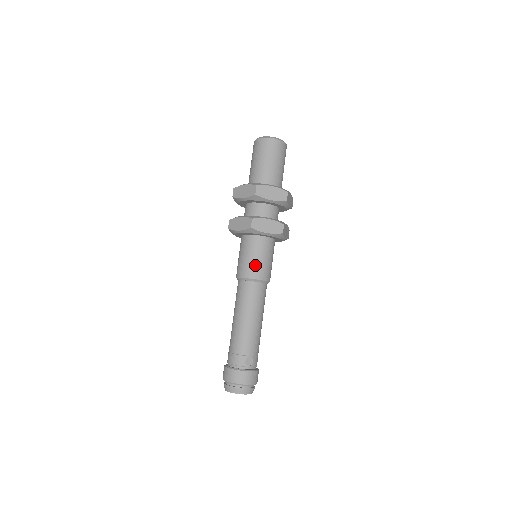
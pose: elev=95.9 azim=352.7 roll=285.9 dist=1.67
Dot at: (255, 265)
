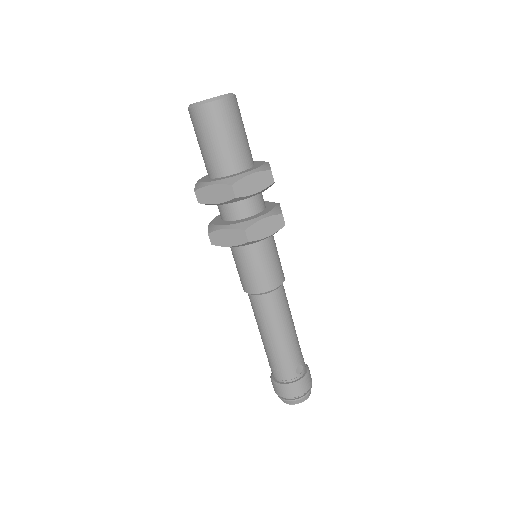
Dot at: (266, 275)
